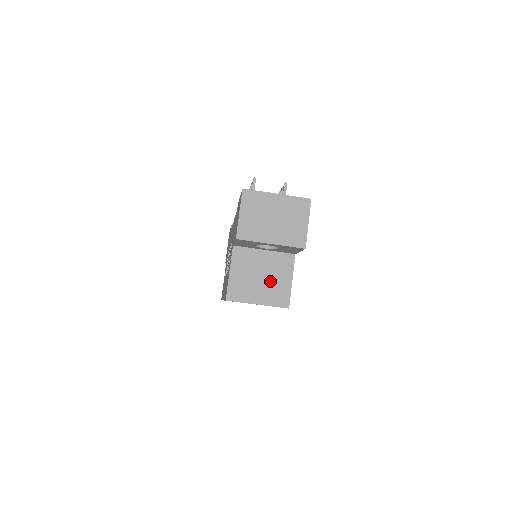
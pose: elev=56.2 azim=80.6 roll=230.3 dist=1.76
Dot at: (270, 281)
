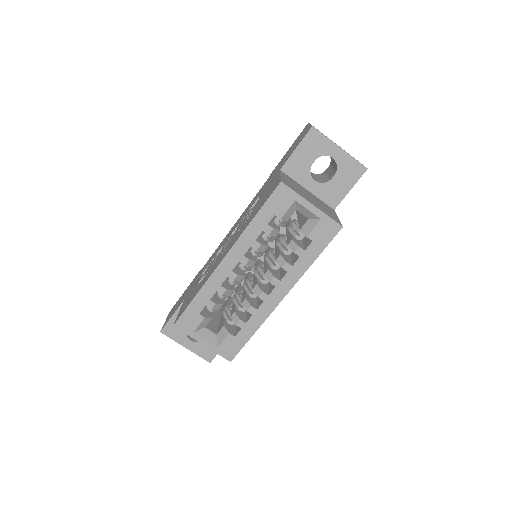
Dot at: (319, 204)
